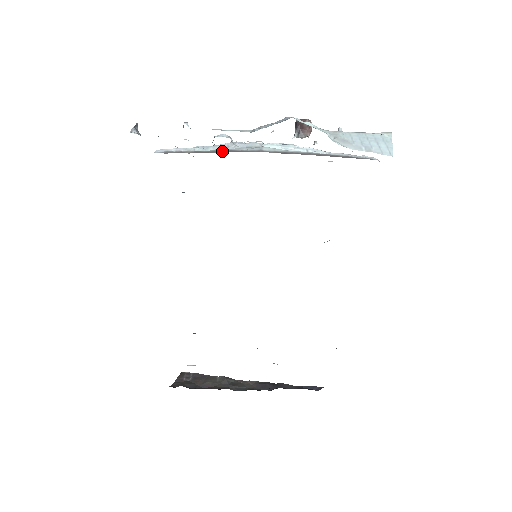
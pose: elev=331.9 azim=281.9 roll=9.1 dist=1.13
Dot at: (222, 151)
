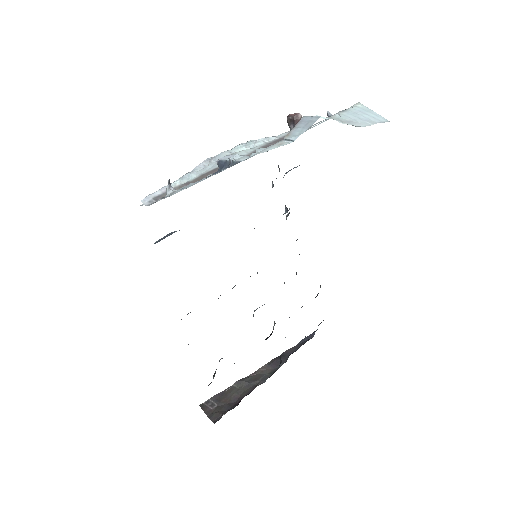
Dot at: (210, 173)
